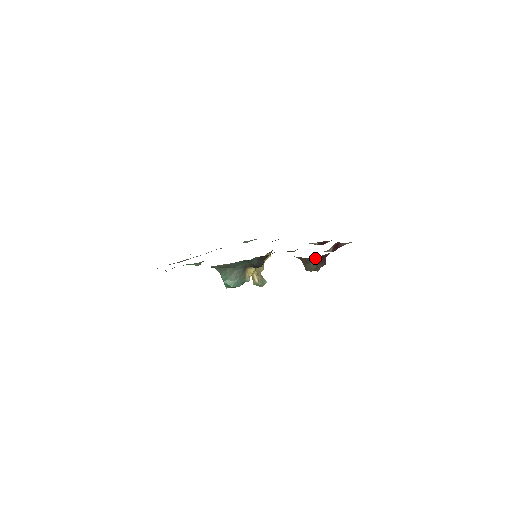
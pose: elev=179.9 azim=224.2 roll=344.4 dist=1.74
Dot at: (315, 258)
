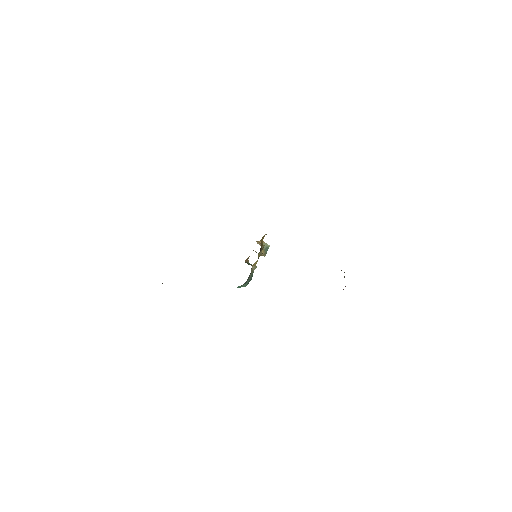
Dot at: occluded
